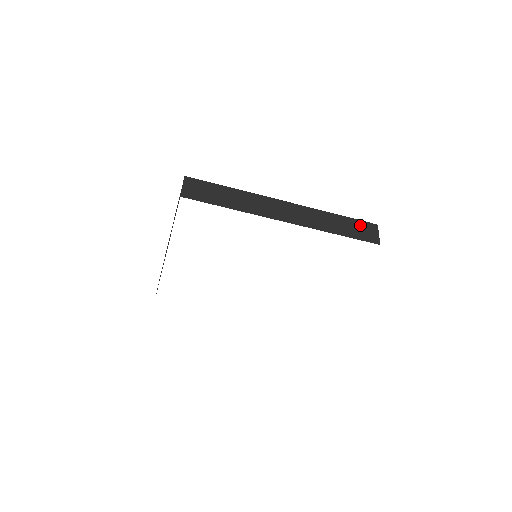
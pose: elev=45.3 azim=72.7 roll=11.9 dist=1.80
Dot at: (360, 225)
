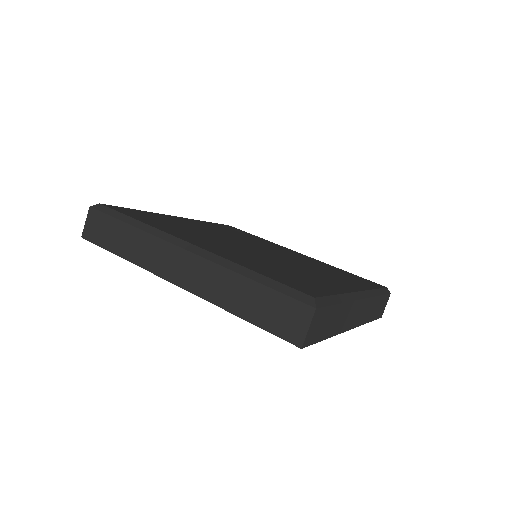
Dot at: (384, 301)
